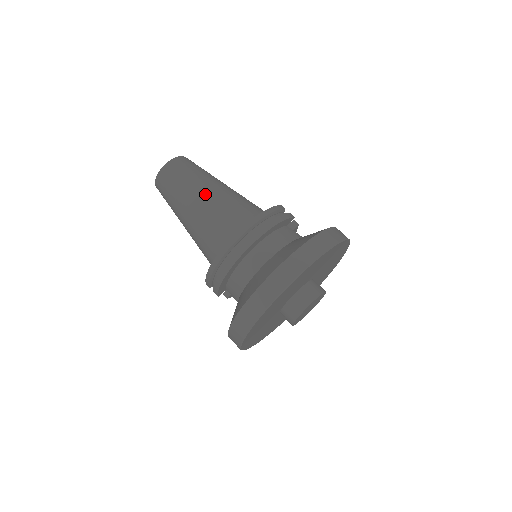
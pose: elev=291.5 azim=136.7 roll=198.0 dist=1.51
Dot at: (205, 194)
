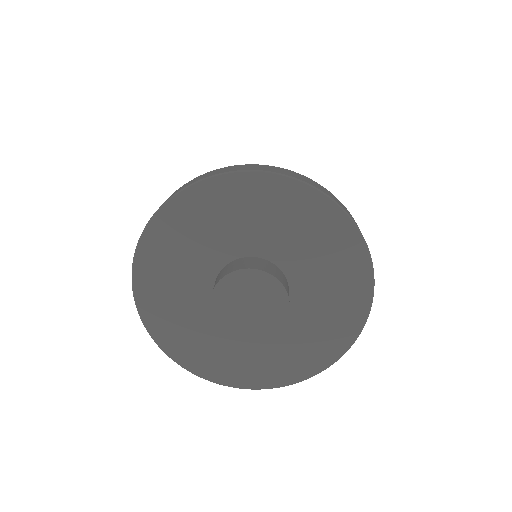
Dot at: occluded
